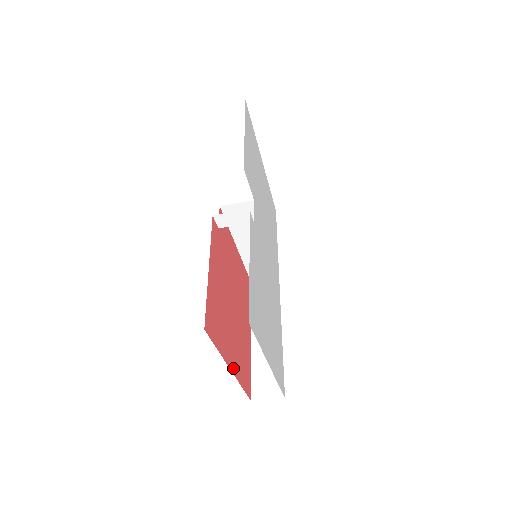
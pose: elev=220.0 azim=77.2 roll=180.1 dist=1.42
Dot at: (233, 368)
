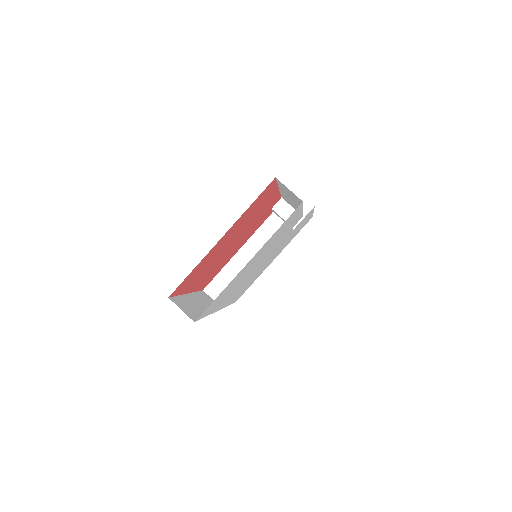
Dot at: (218, 243)
